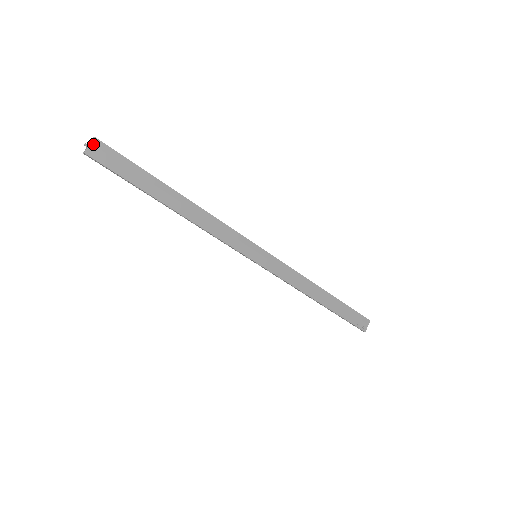
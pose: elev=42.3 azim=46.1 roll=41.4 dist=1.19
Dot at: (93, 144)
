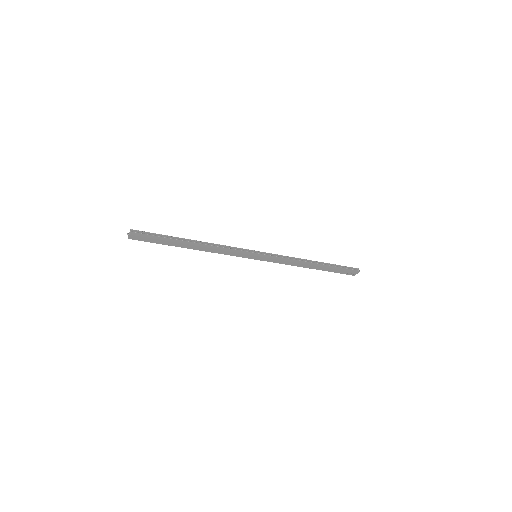
Dot at: (131, 234)
